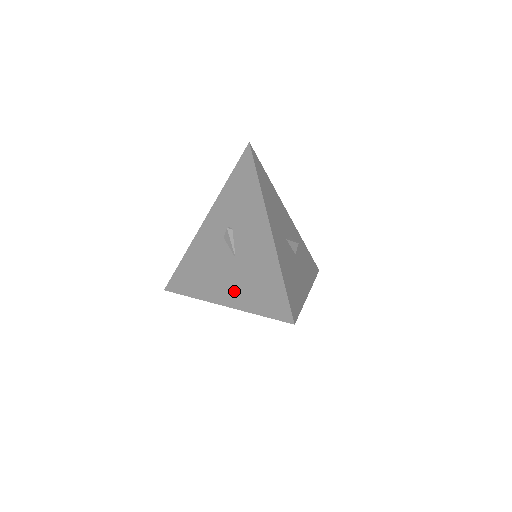
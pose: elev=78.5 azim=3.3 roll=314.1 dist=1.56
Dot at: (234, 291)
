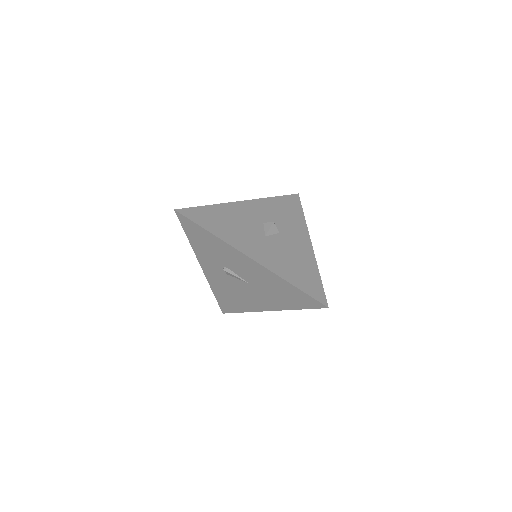
Dot at: (269, 302)
